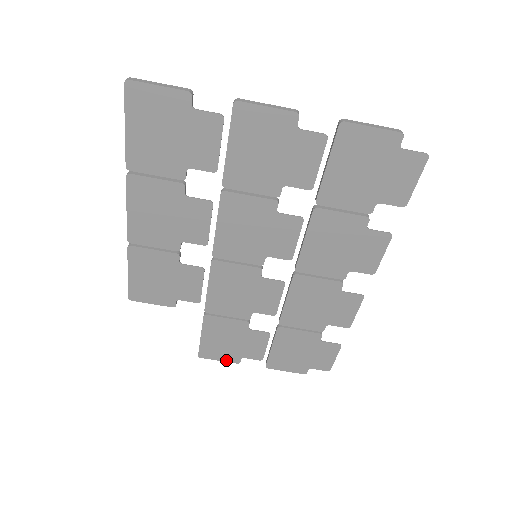
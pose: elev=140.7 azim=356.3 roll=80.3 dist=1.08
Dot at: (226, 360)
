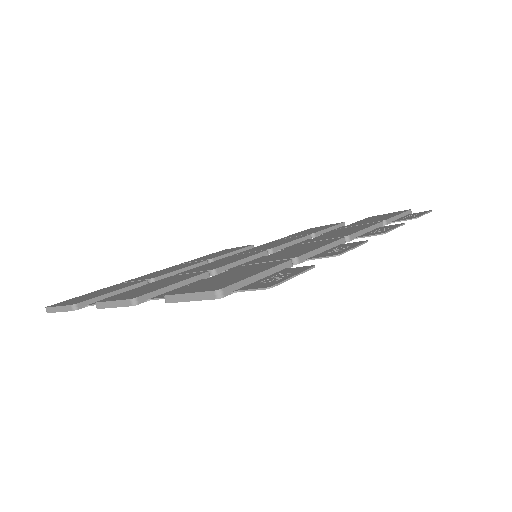
Dot at: occluded
